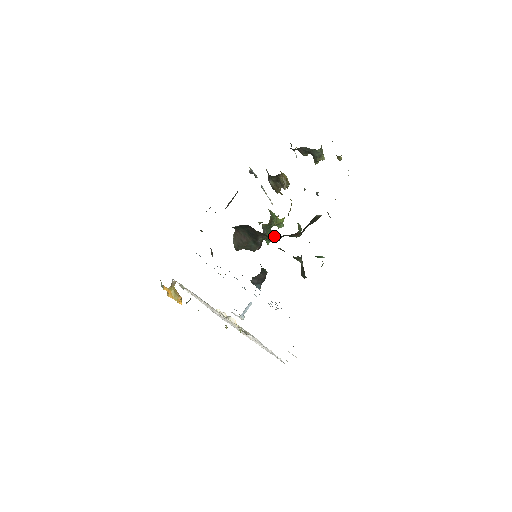
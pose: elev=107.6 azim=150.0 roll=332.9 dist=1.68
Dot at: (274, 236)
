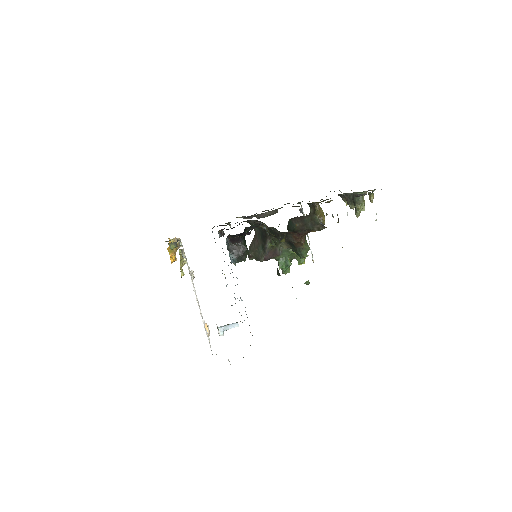
Dot at: (276, 234)
